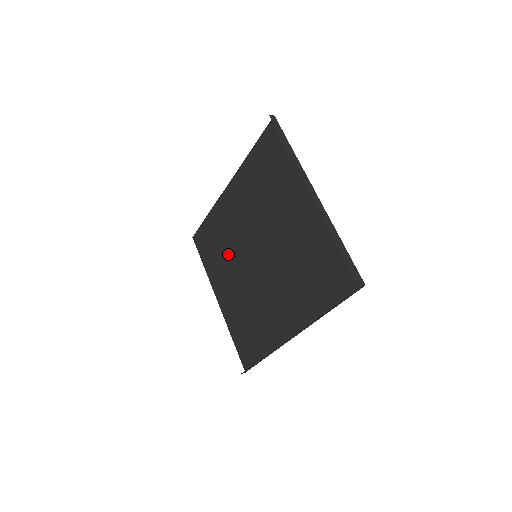
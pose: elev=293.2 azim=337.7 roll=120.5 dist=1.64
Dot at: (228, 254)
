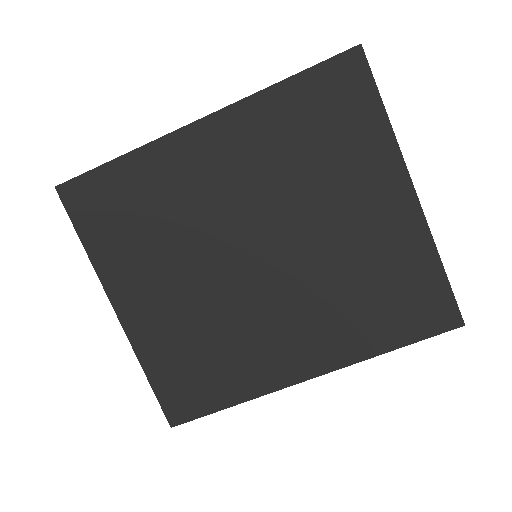
Dot at: (171, 238)
